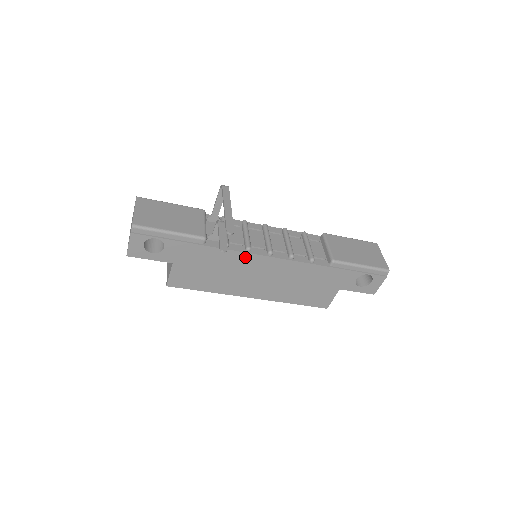
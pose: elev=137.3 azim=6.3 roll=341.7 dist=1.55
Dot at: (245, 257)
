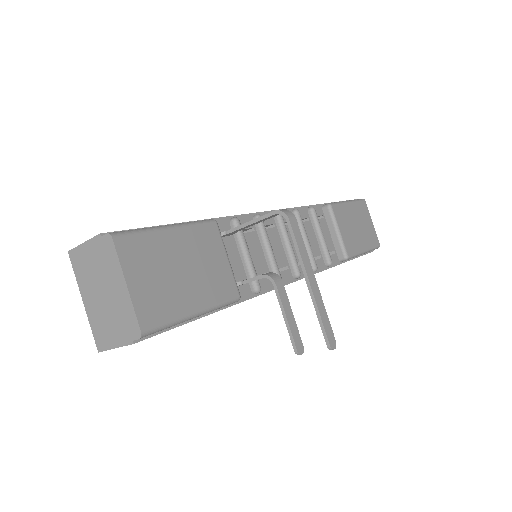
Dot at: occluded
